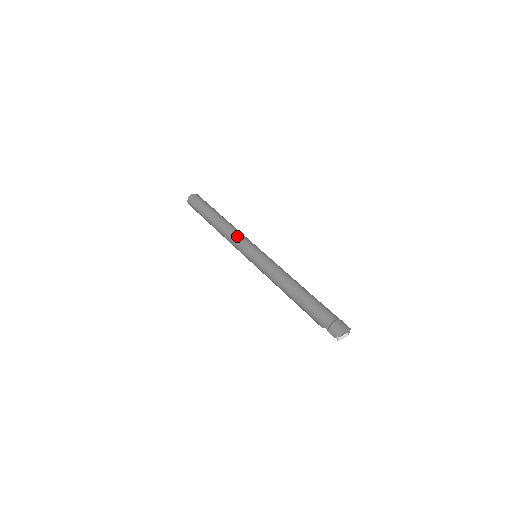
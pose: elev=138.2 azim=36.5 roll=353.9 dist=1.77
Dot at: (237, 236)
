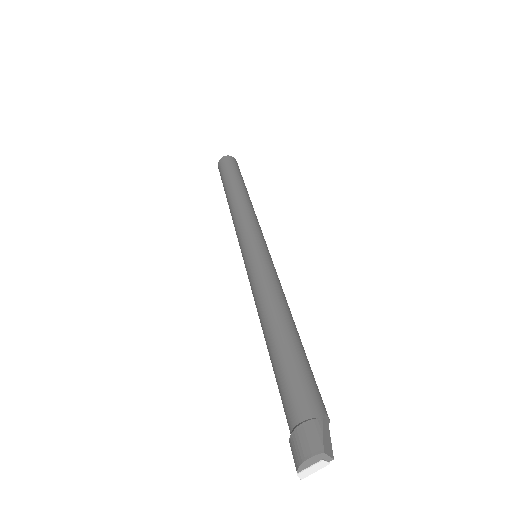
Dot at: (236, 224)
